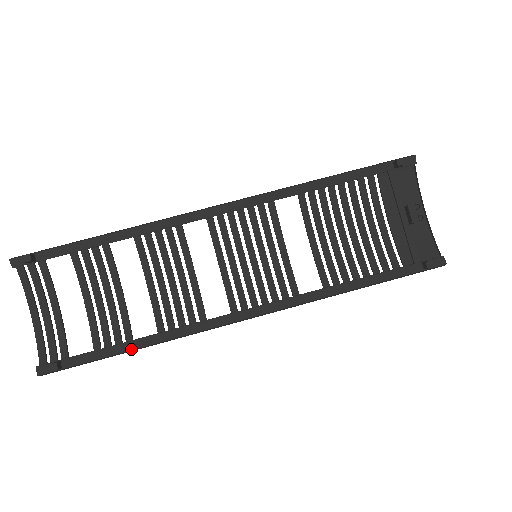
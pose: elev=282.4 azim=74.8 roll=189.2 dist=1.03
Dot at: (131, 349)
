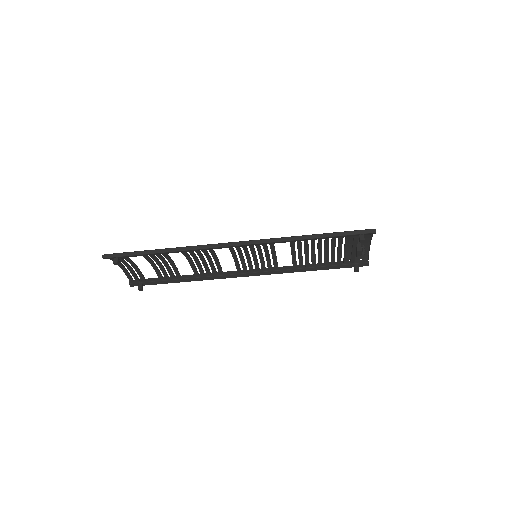
Dot at: occluded
